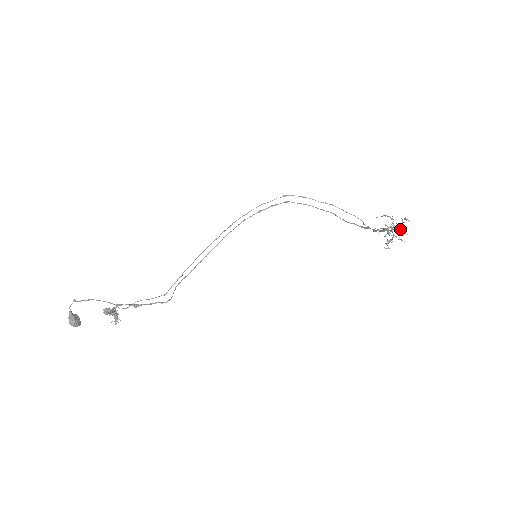
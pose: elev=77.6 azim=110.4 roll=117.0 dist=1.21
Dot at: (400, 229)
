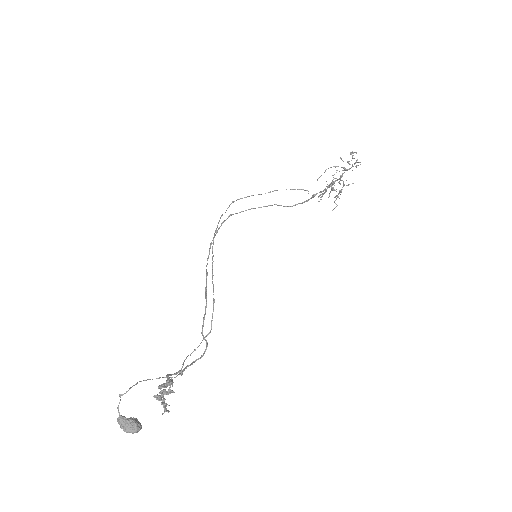
Dot at: occluded
